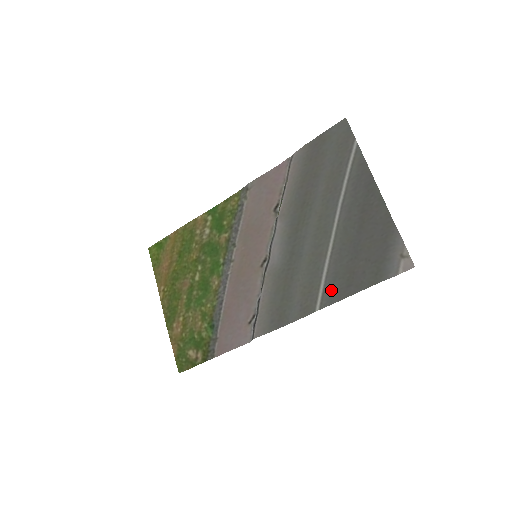
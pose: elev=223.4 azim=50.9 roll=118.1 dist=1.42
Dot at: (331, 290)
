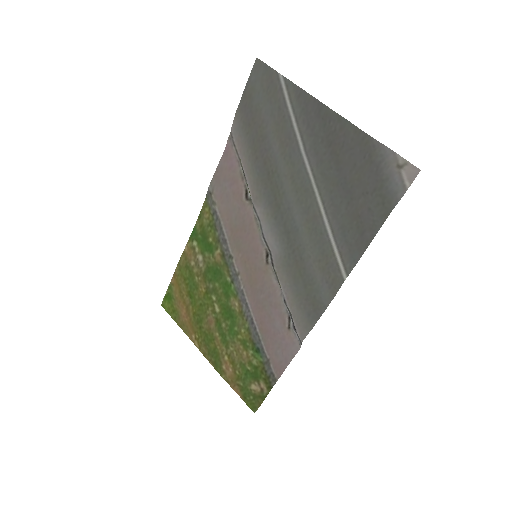
Dot at: (347, 249)
